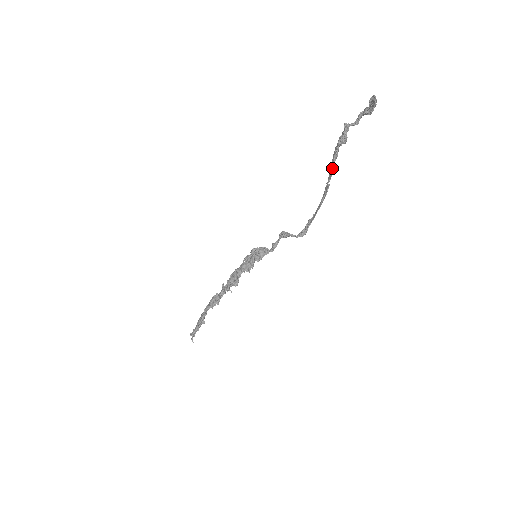
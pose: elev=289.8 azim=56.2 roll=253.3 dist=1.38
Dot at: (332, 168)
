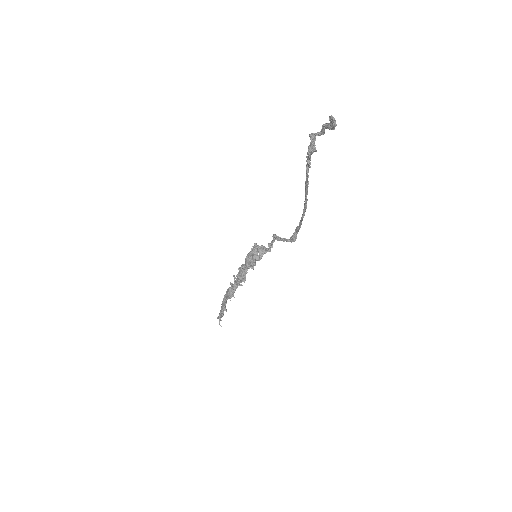
Dot at: (307, 181)
